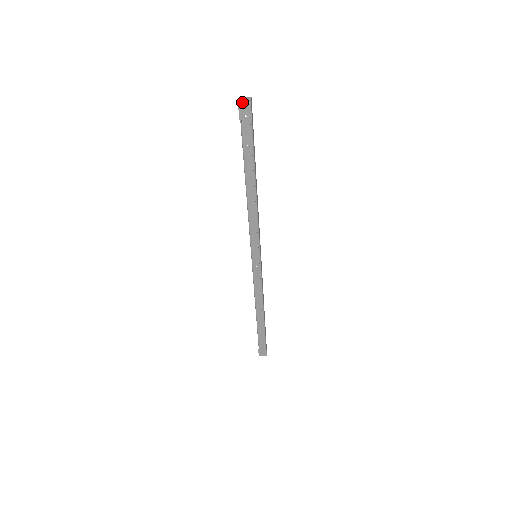
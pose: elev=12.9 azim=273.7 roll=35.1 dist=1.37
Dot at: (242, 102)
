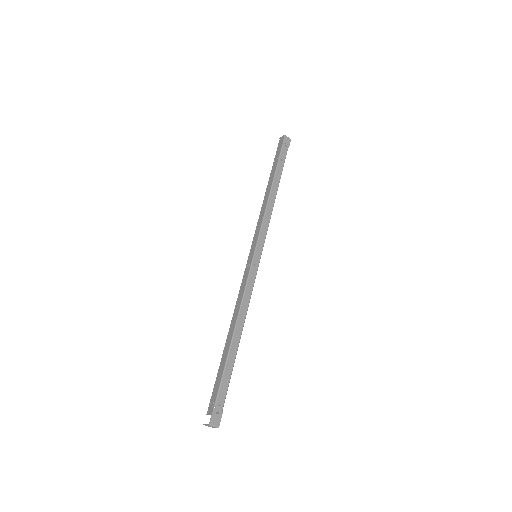
Dot at: (286, 136)
